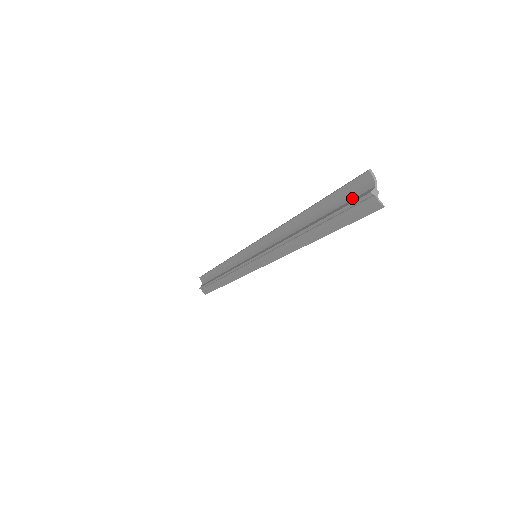
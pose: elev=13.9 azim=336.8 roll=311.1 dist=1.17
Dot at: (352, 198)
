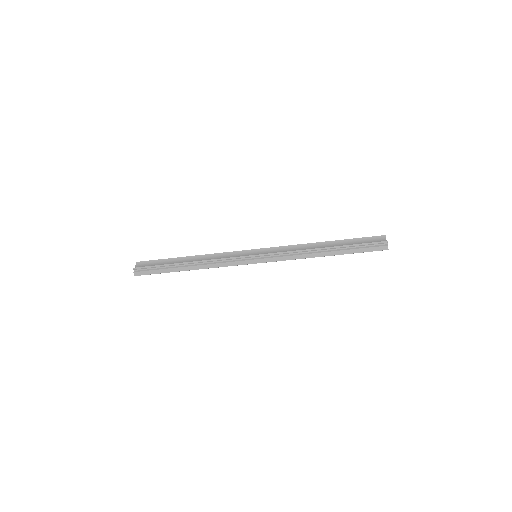
Dot at: (370, 243)
